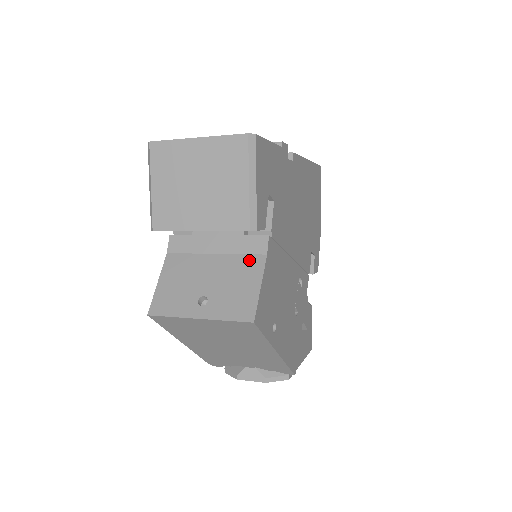
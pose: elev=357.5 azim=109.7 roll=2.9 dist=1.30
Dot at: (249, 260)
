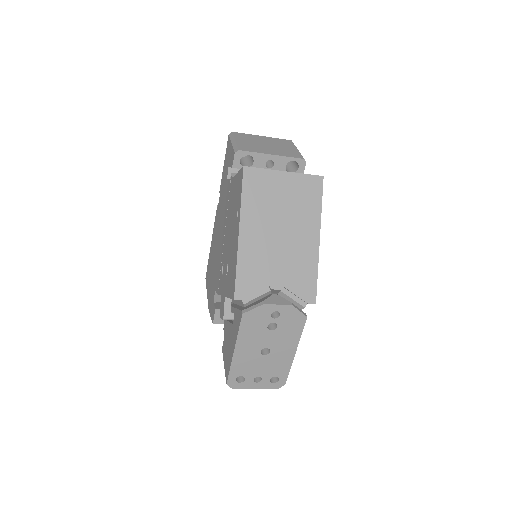
Dot at: occluded
